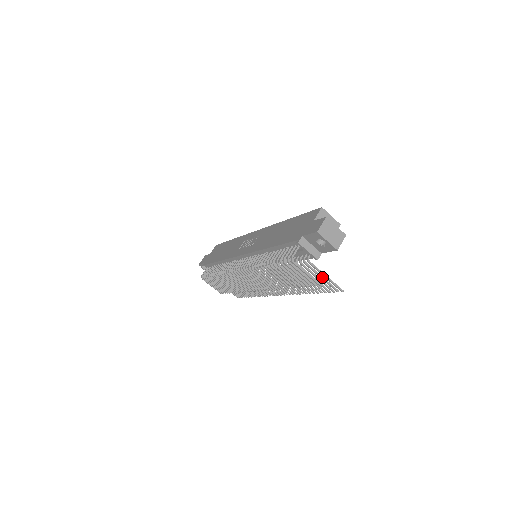
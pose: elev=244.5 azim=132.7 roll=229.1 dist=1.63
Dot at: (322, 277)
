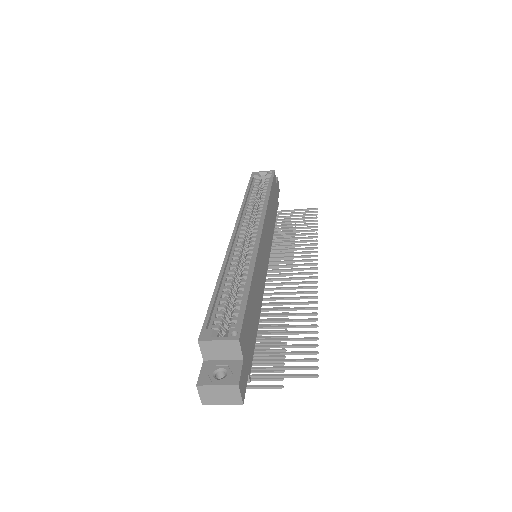
Dot at: (282, 369)
